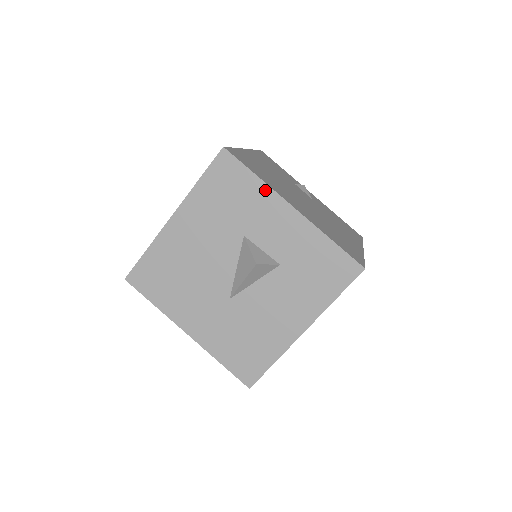
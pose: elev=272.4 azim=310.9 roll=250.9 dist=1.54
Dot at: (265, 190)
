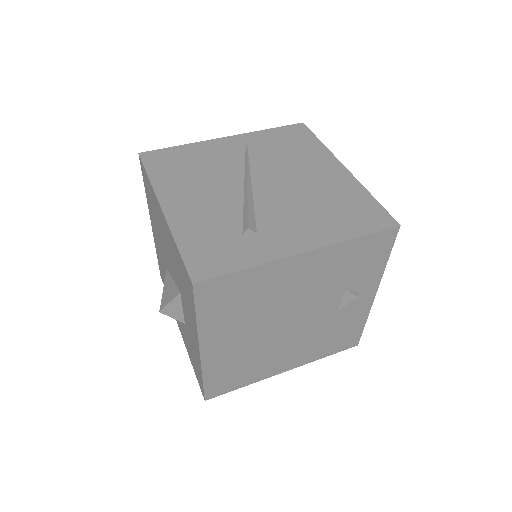
Dot at: (195, 326)
